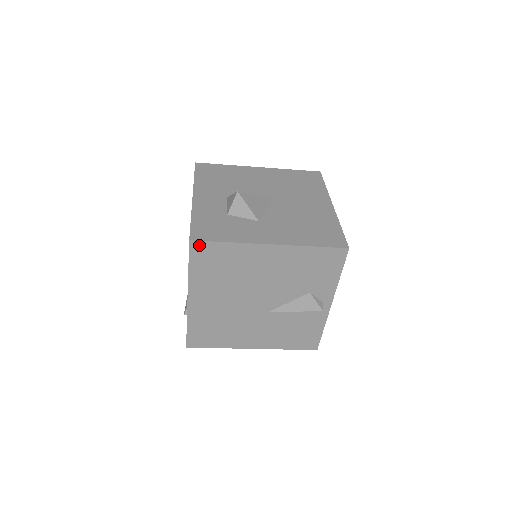
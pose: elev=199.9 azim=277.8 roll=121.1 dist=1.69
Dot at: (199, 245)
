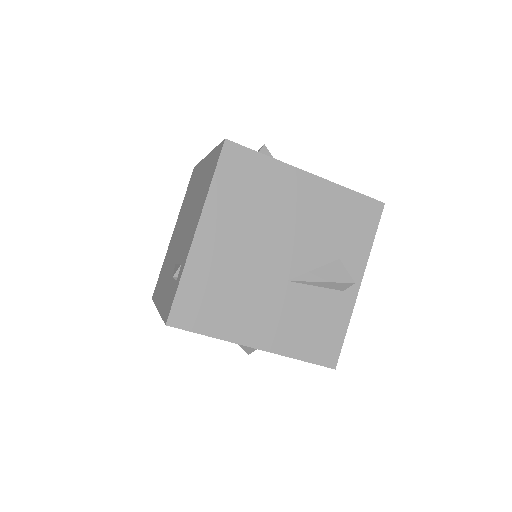
Dot at: (234, 149)
